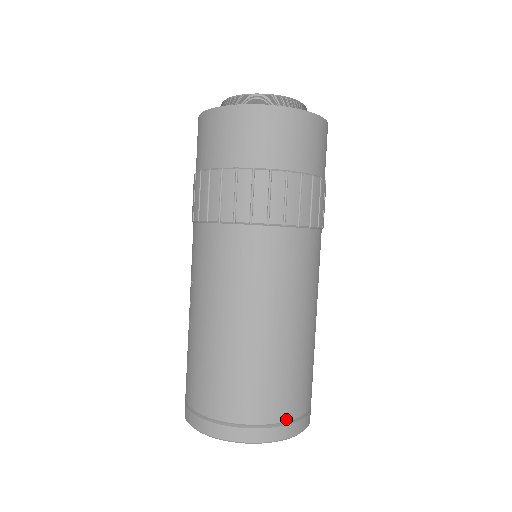
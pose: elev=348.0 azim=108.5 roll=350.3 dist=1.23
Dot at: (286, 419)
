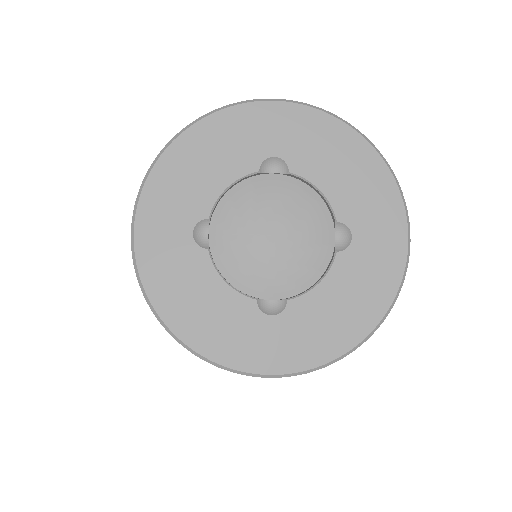
Dot at: occluded
